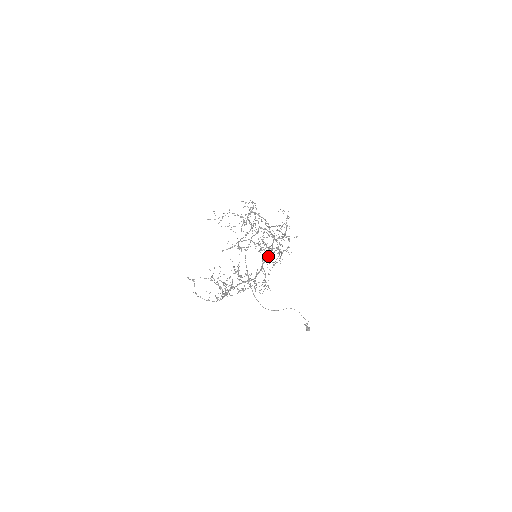
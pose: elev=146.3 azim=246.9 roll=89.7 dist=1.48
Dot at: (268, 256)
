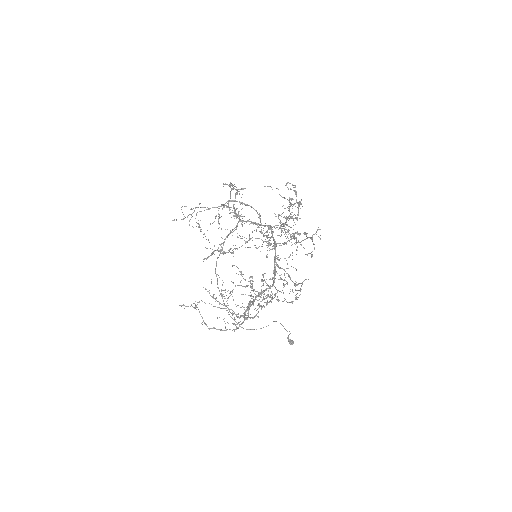
Dot at: (275, 252)
